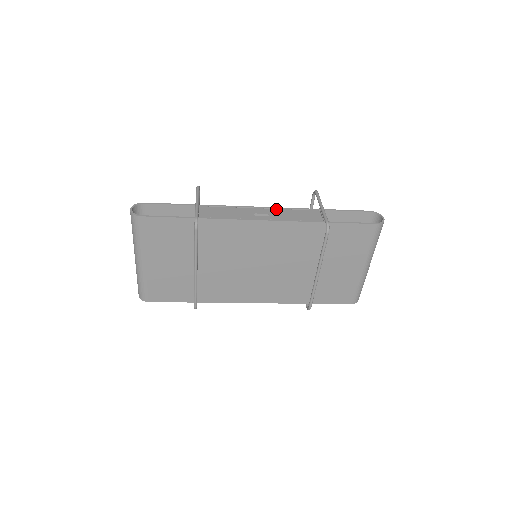
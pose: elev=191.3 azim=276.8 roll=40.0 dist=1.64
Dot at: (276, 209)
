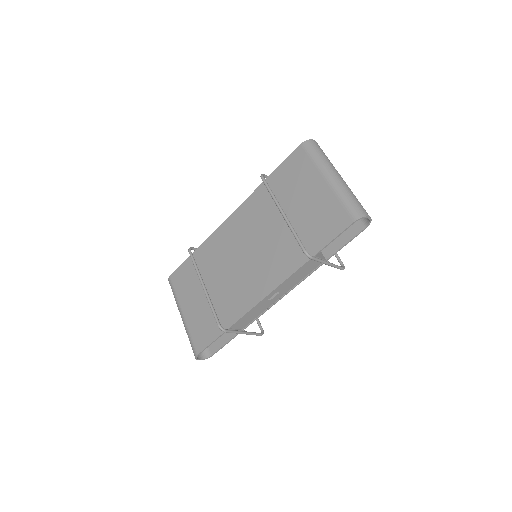
Dot at: occluded
